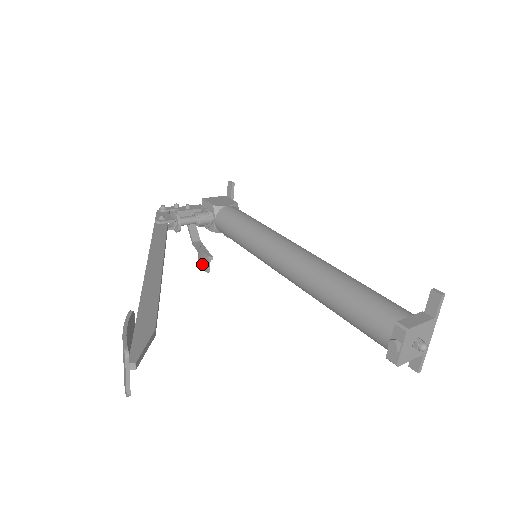
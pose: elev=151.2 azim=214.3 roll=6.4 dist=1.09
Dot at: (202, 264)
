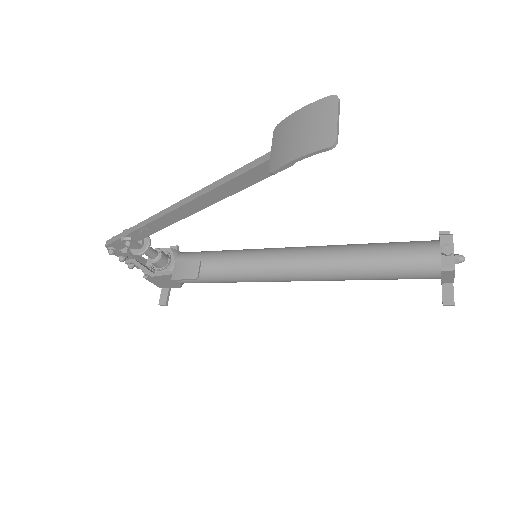
Dot at: (185, 274)
